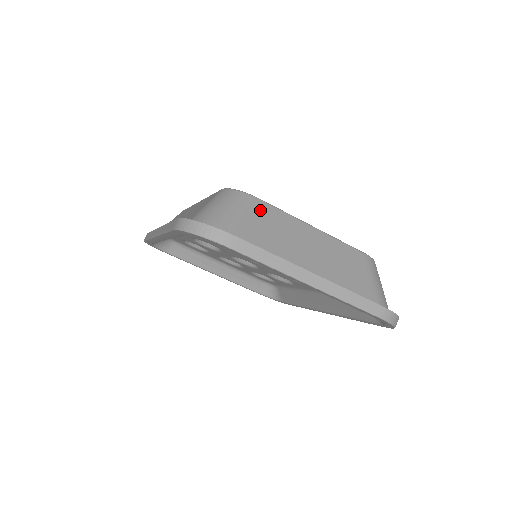
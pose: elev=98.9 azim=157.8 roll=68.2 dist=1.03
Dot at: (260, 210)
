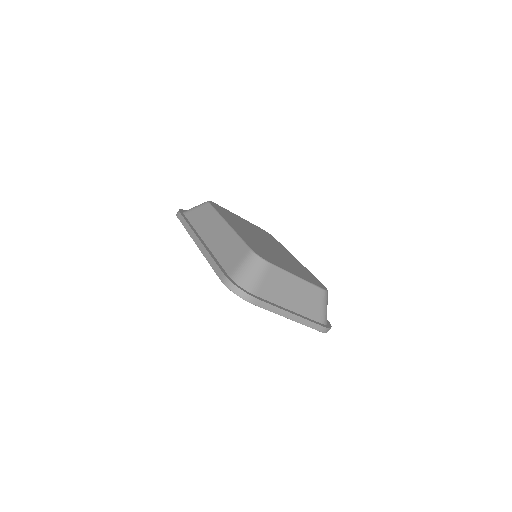
Dot at: (271, 273)
